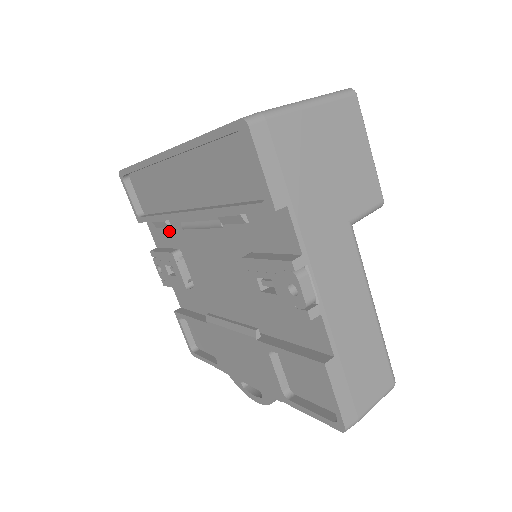
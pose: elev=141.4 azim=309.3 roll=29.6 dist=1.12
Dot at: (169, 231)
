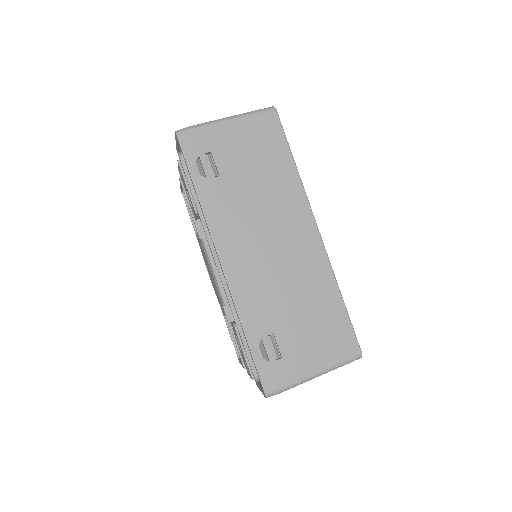
Dot at: occluded
